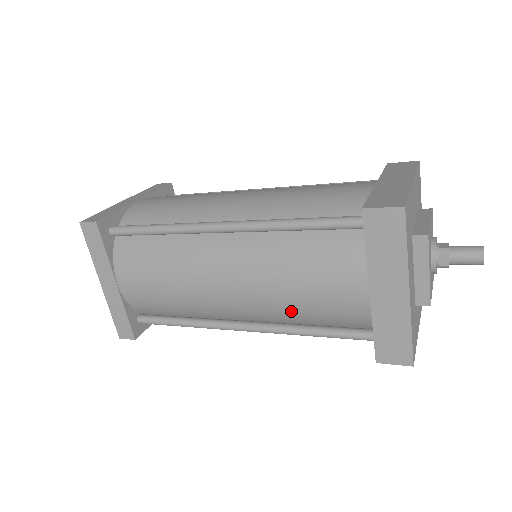
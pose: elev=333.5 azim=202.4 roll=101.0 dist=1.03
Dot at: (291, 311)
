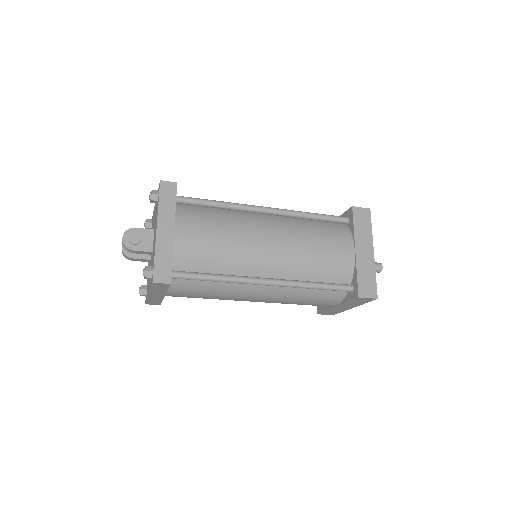
Dot at: occluded
